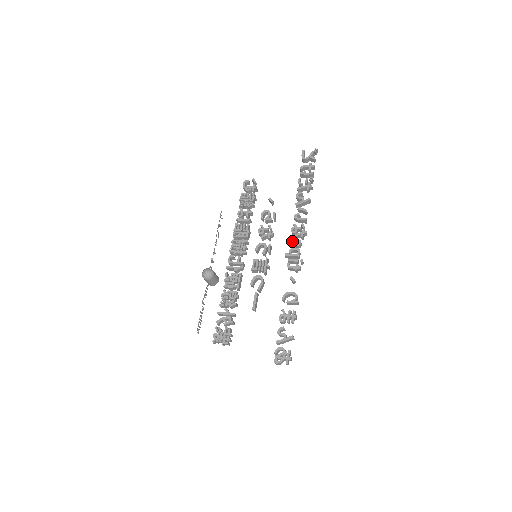
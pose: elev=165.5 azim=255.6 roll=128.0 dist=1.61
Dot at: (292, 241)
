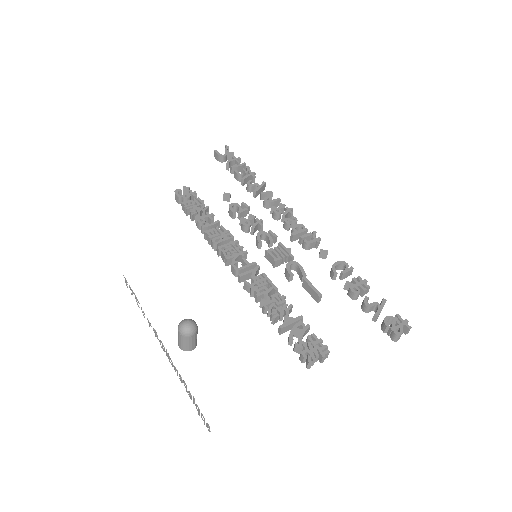
Dot at: (286, 220)
